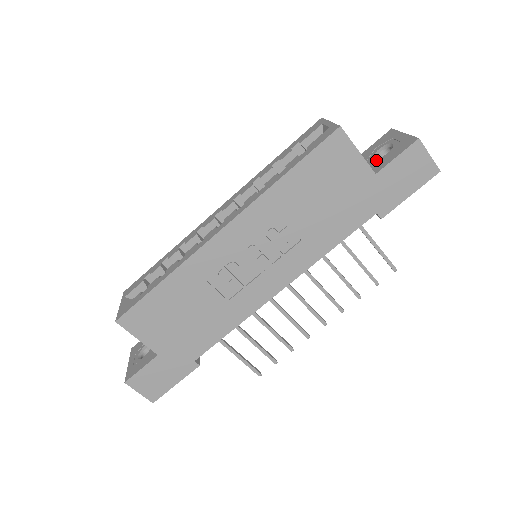
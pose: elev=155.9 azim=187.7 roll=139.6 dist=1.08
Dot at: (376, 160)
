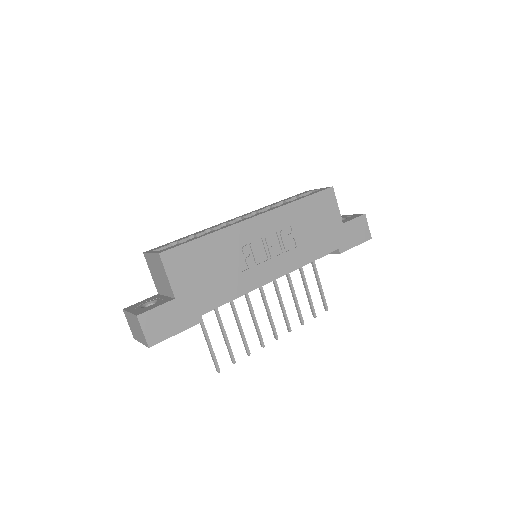
Dot at: occluded
